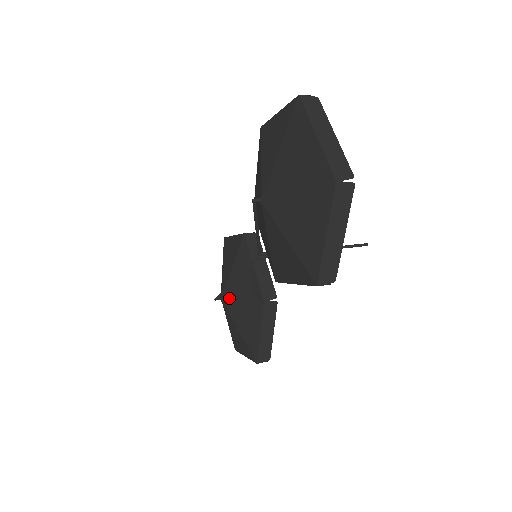
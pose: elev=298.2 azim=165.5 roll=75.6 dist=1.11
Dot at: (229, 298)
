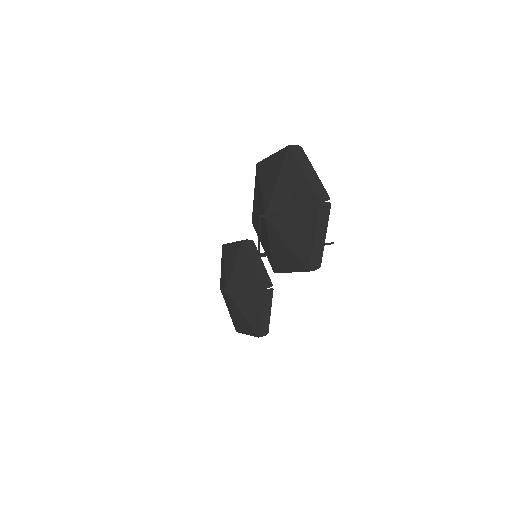
Dot at: (234, 290)
